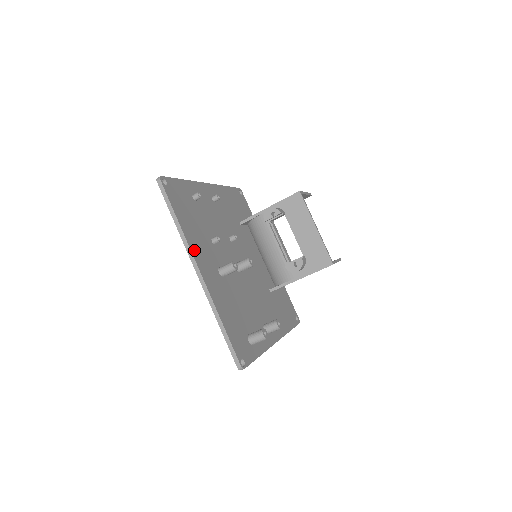
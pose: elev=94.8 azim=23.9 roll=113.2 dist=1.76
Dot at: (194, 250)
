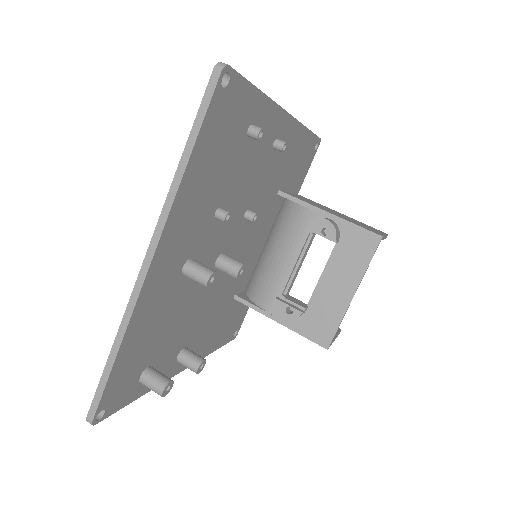
Dot at: (172, 223)
